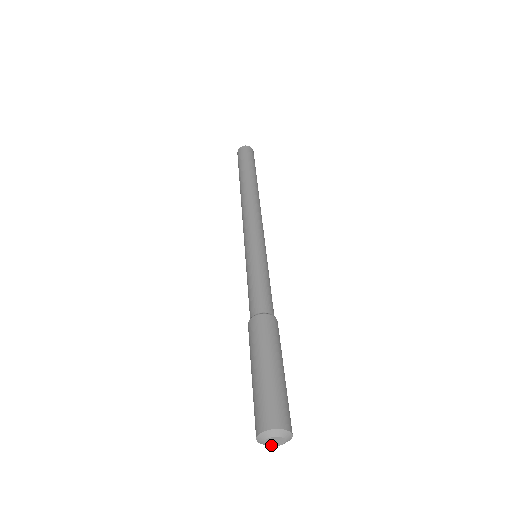
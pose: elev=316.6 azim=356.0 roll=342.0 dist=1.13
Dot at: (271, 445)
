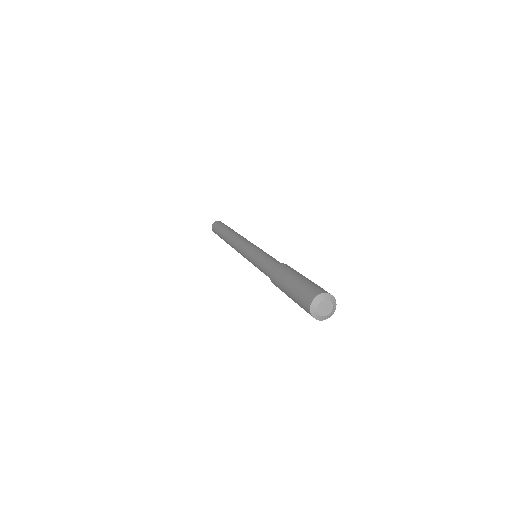
Dot at: (321, 314)
